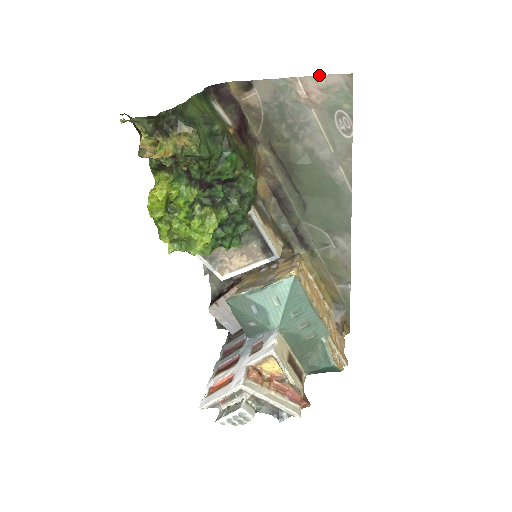
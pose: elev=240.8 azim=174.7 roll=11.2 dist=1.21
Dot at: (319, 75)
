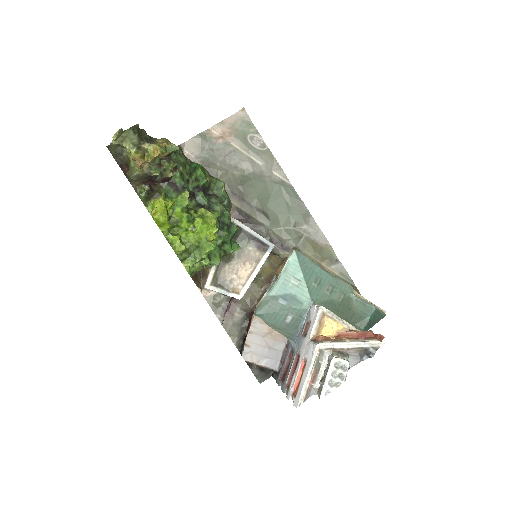
Dot at: (223, 120)
